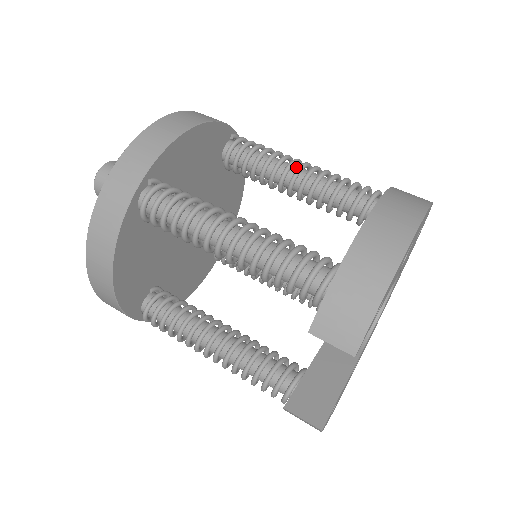
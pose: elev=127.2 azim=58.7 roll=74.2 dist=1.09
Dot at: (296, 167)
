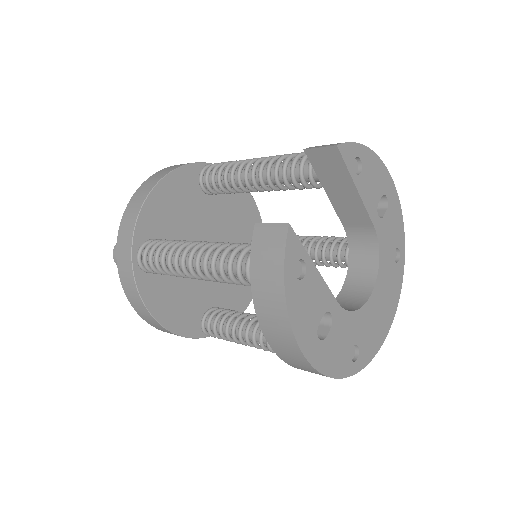
Dot at: occluded
